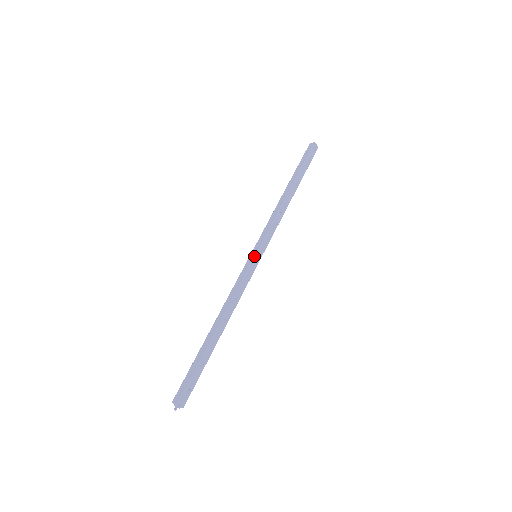
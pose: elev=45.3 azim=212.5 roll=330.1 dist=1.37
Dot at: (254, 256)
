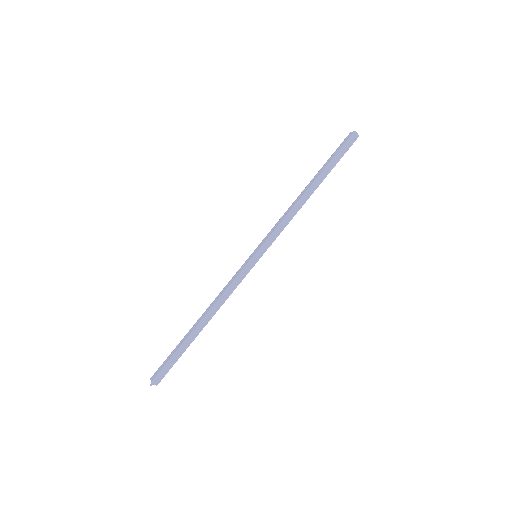
Dot at: (257, 261)
